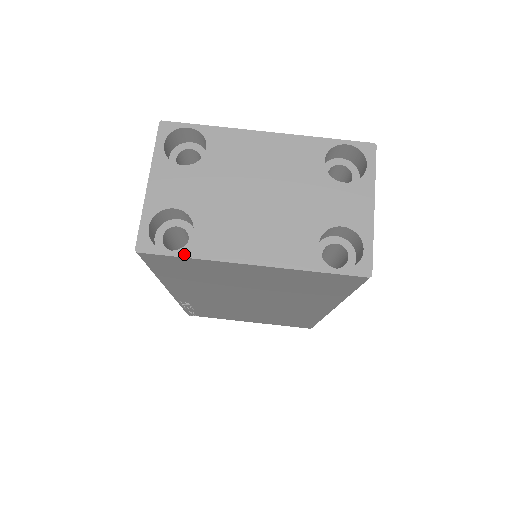
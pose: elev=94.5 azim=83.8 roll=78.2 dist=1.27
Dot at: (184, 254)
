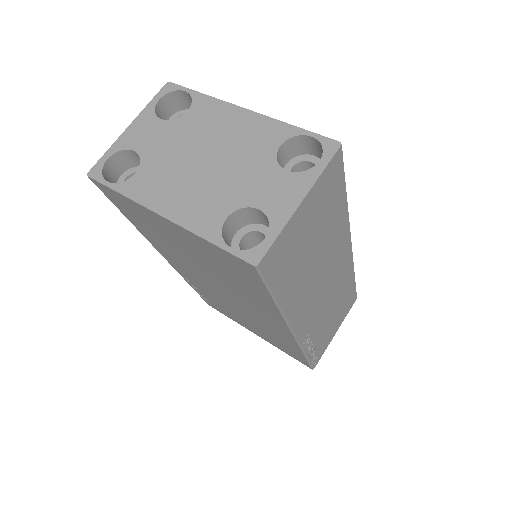
Dot at: (117, 188)
